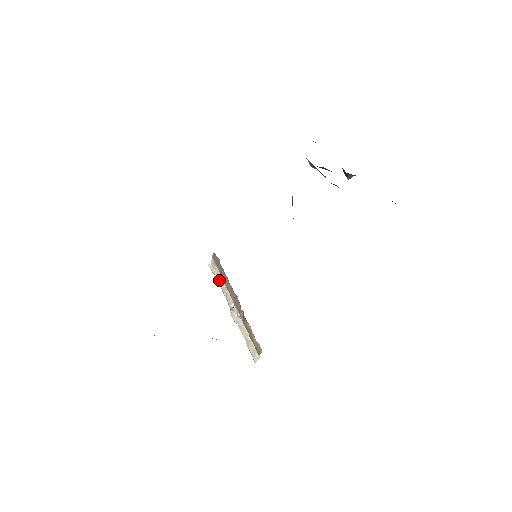
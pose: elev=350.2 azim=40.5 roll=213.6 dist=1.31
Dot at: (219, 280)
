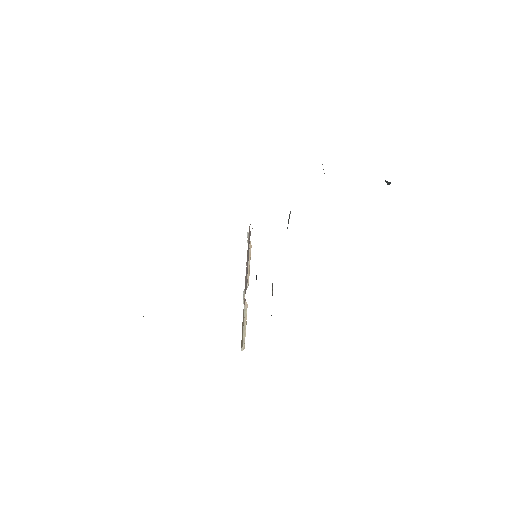
Dot at: occluded
